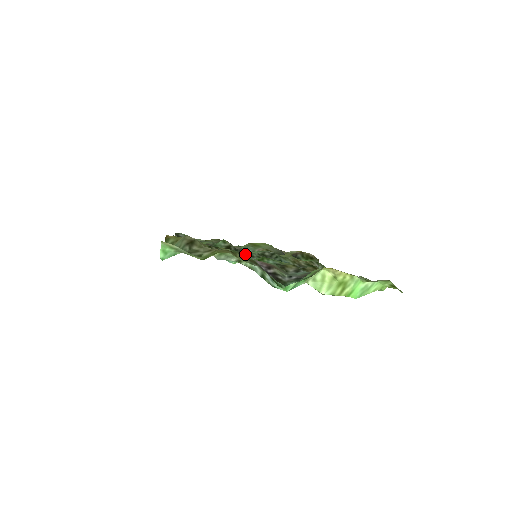
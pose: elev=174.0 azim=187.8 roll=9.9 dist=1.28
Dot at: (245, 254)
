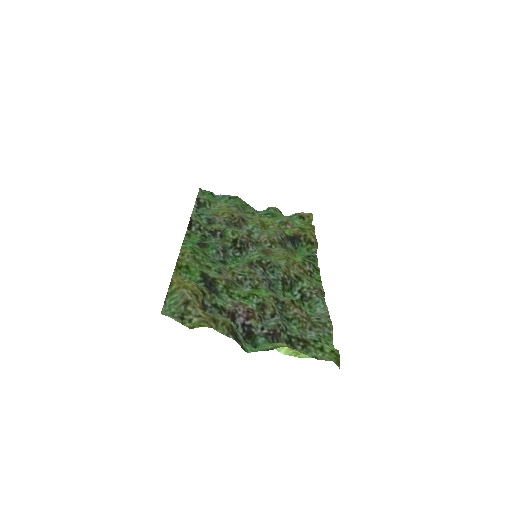
Dot at: (240, 274)
